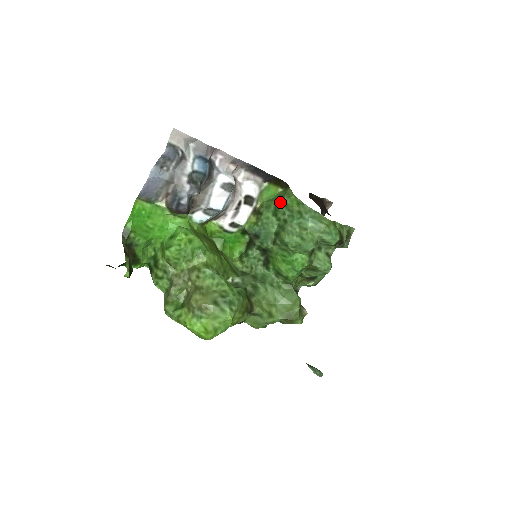
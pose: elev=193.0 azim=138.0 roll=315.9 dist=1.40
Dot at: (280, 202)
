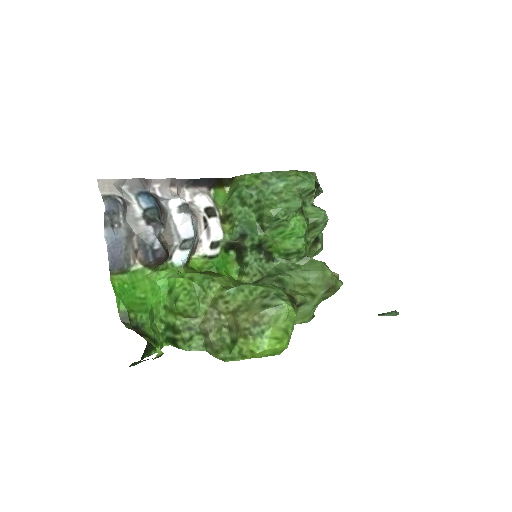
Dot at: (239, 190)
